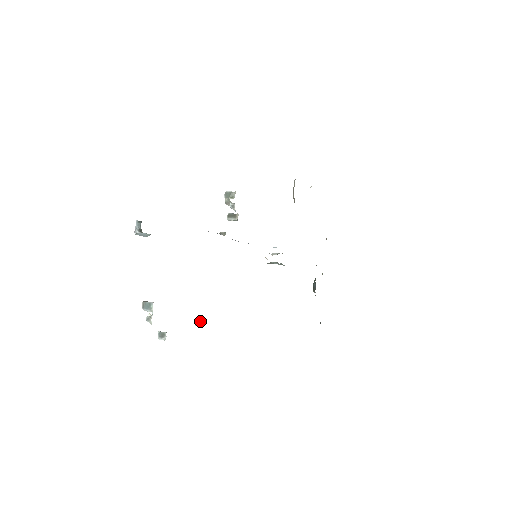
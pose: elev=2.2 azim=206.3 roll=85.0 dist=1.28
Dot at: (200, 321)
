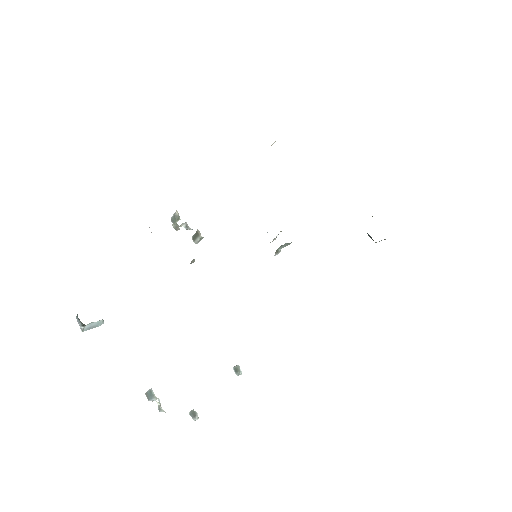
Dot at: (237, 368)
